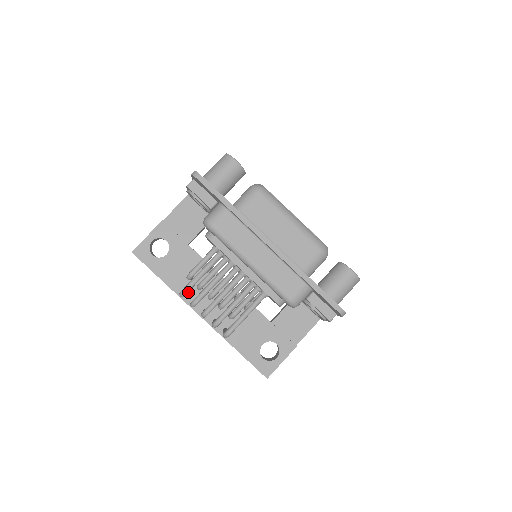
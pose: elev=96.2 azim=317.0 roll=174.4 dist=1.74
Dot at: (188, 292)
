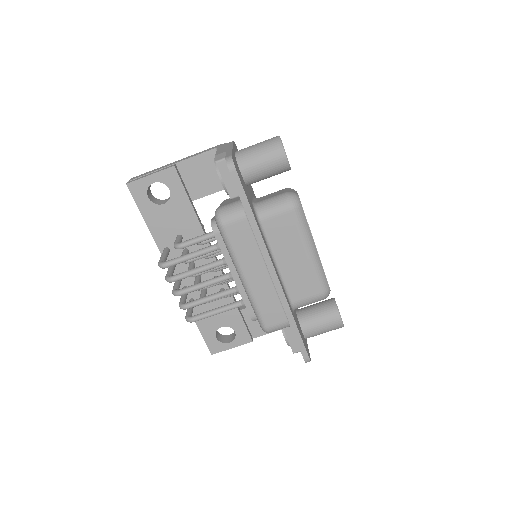
Dot at: (171, 250)
